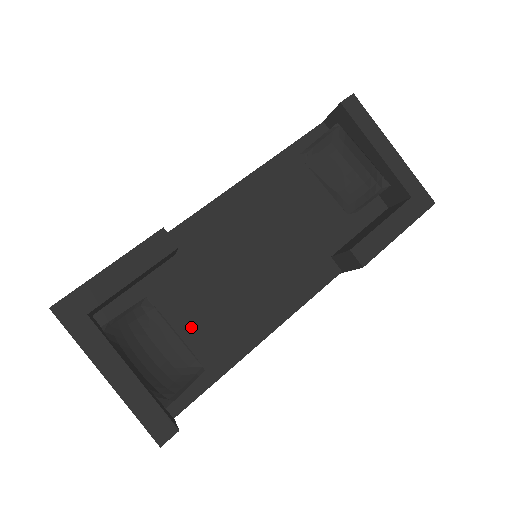
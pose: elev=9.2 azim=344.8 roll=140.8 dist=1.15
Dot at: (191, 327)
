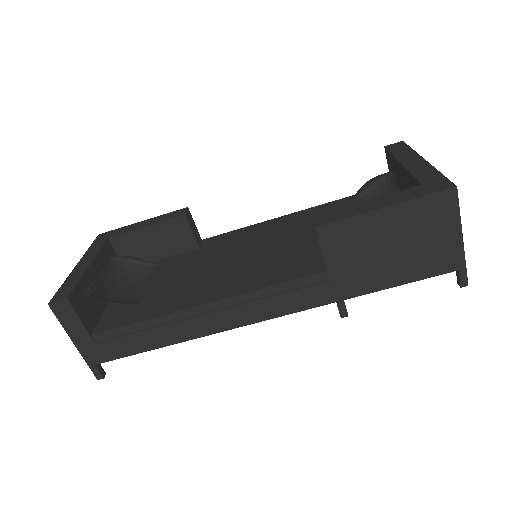
Dot at: (165, 285)
